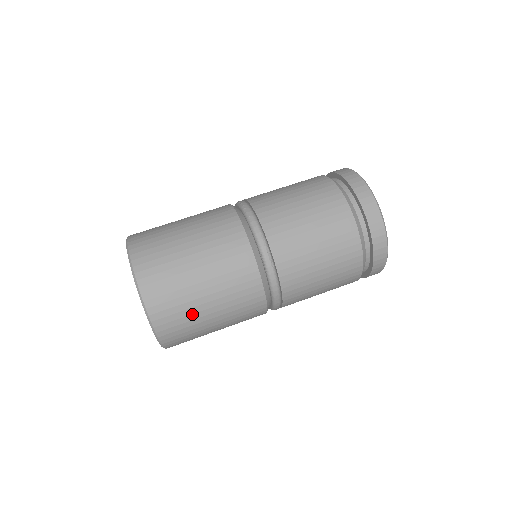
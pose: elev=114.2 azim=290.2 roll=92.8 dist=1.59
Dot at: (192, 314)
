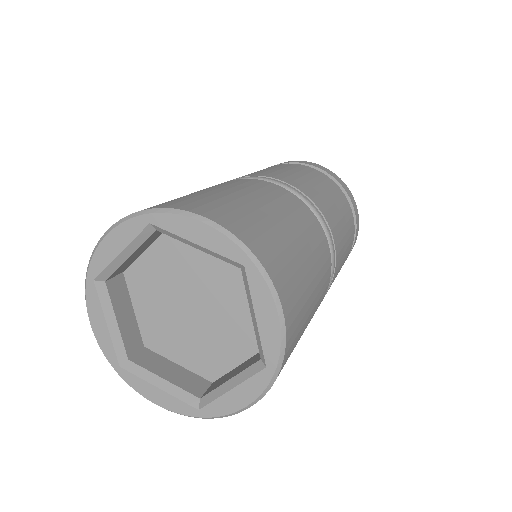
Dot at: (231, 202)
